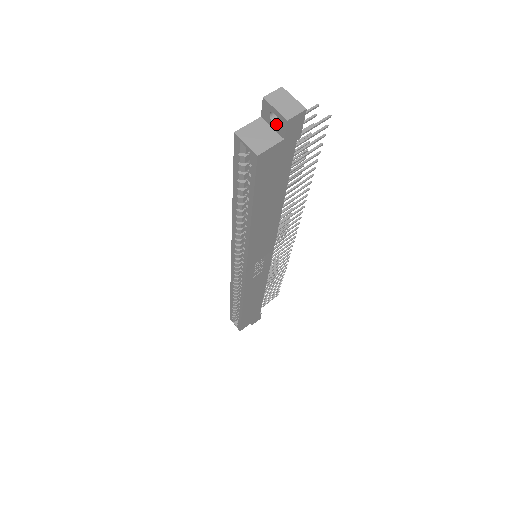
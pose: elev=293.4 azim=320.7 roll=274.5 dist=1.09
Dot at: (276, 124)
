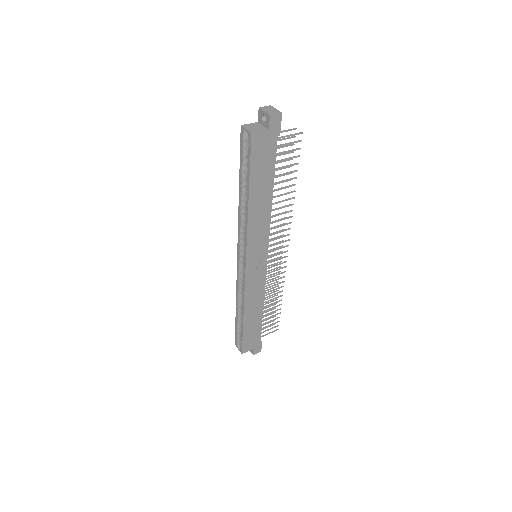
Dot at: (265, 122)
